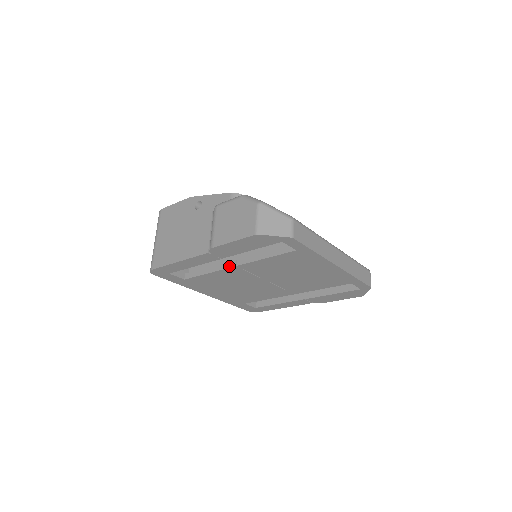
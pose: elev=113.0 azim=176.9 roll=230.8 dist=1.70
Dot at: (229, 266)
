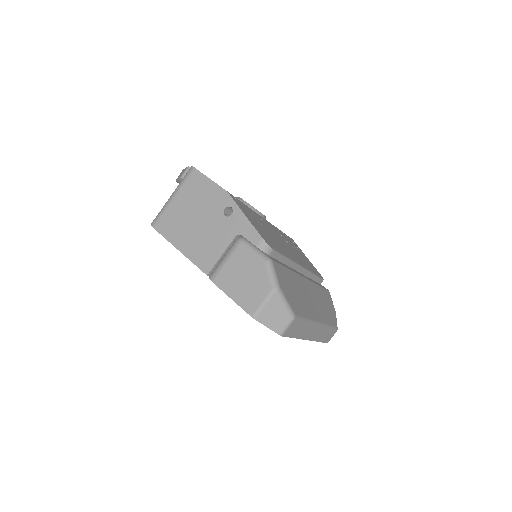
Dot at: occluded
